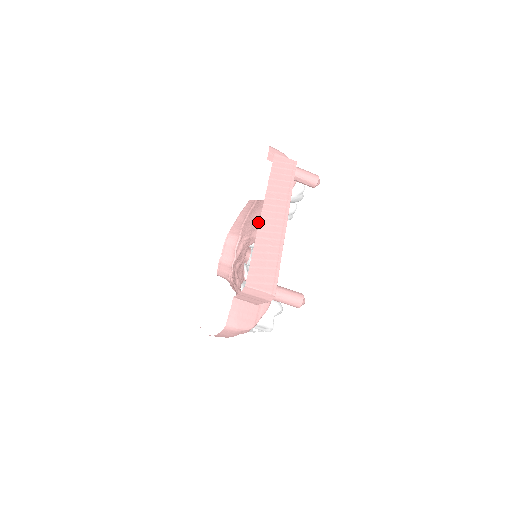
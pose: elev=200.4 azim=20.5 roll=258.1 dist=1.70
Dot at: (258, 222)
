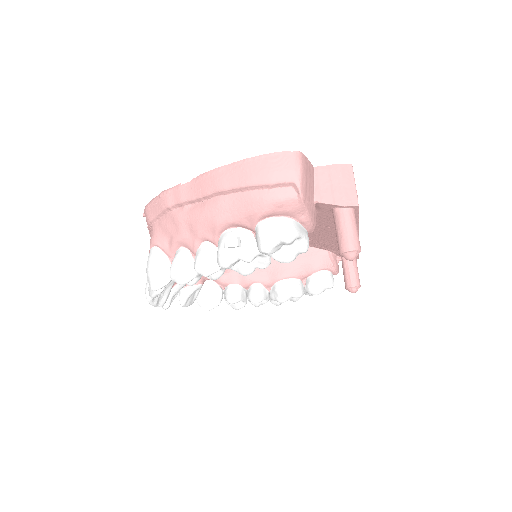
Dot at: occluded
